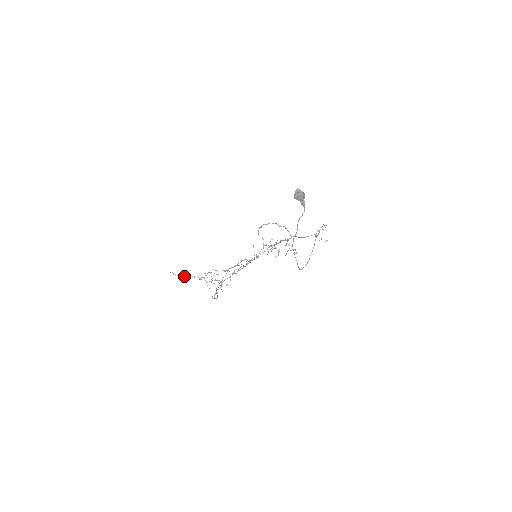
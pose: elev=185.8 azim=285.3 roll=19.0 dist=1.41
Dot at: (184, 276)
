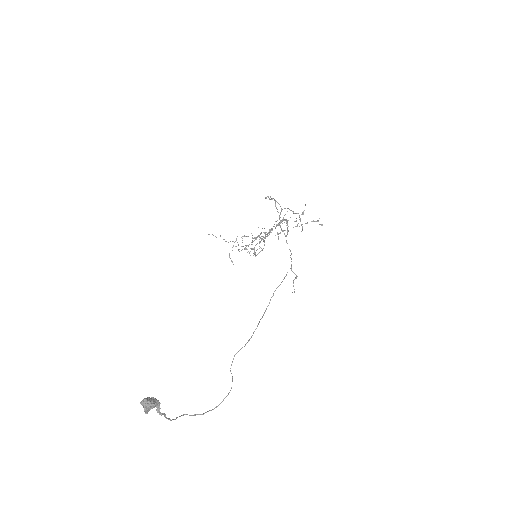
Dot at: occluded
